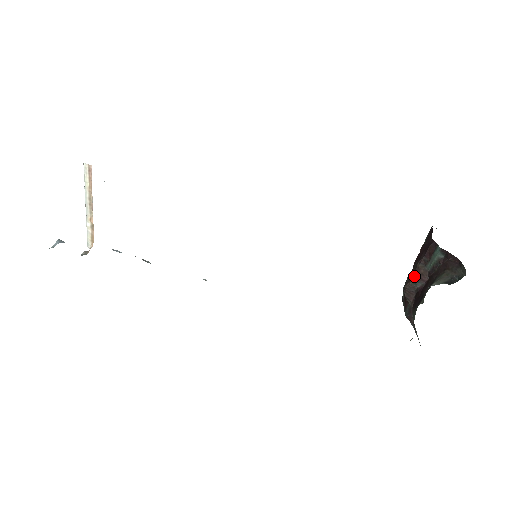
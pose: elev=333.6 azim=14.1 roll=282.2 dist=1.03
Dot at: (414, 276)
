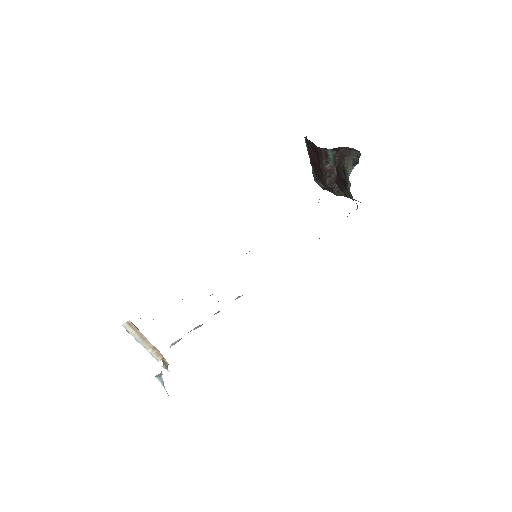
Dot at: (327, 174)
